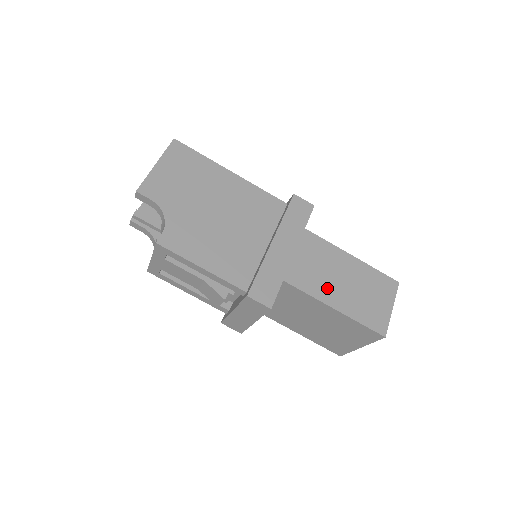
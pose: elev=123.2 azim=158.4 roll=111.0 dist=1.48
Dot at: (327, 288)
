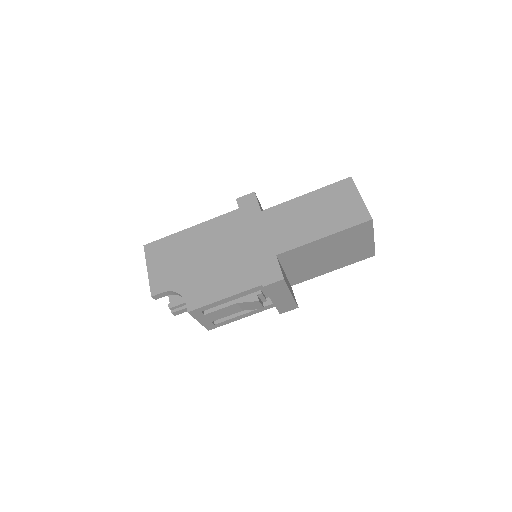
Dot at: (307, 231)
